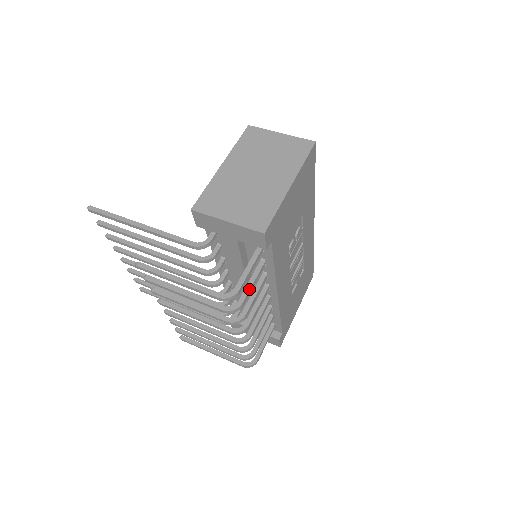
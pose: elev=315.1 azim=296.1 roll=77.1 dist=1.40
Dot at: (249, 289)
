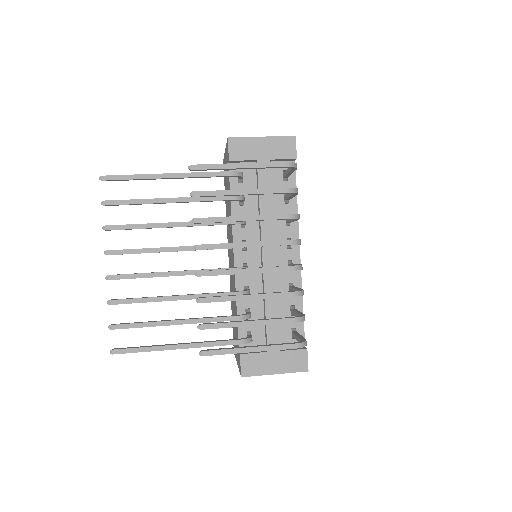
Dot at: occluded
